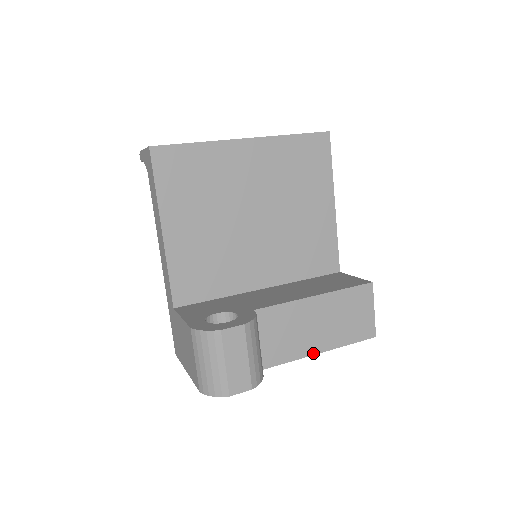
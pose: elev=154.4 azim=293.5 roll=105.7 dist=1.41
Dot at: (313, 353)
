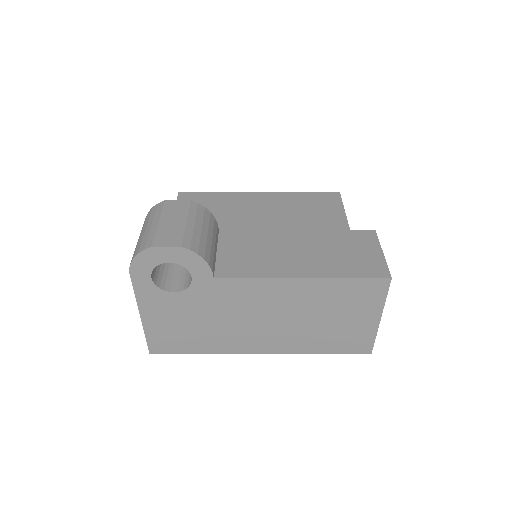
Dot at: (290, 276)
